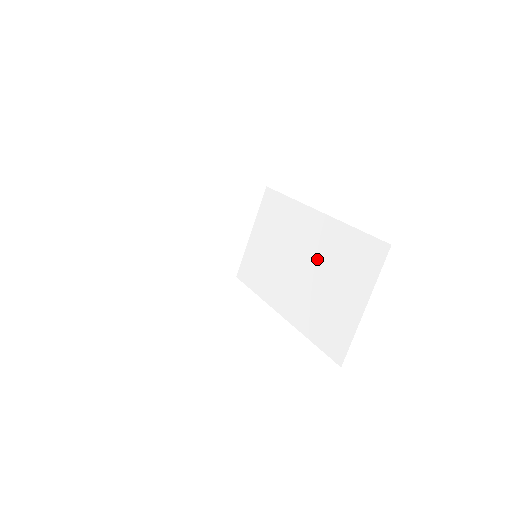
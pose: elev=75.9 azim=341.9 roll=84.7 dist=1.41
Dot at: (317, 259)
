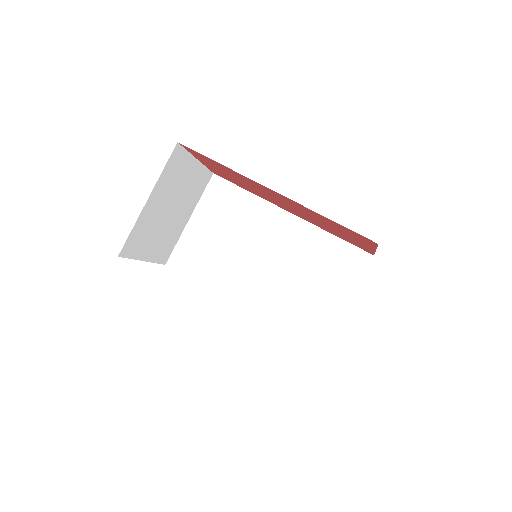
Dot at: (292, 258)
